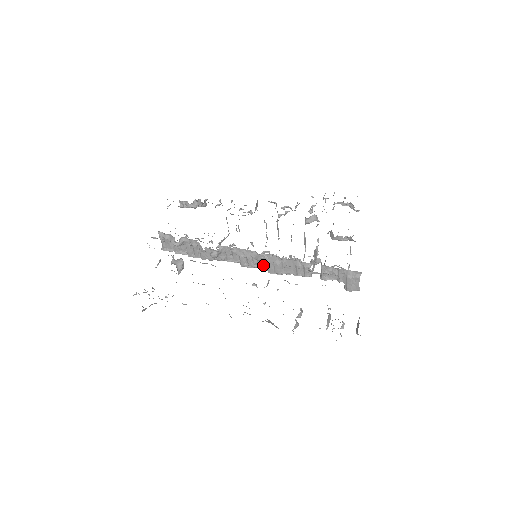
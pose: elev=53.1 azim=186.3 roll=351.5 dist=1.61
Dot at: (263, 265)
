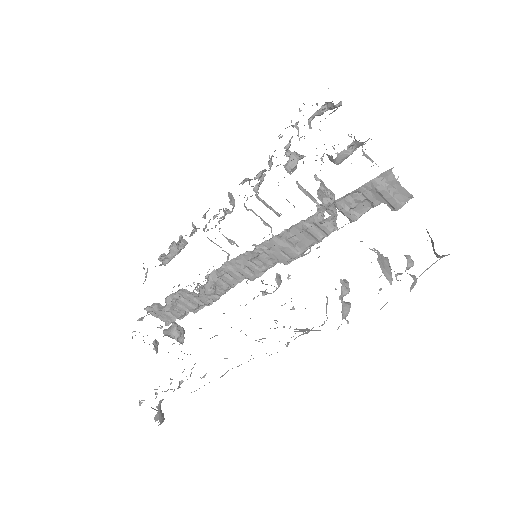
Dot at: (271, 260)
